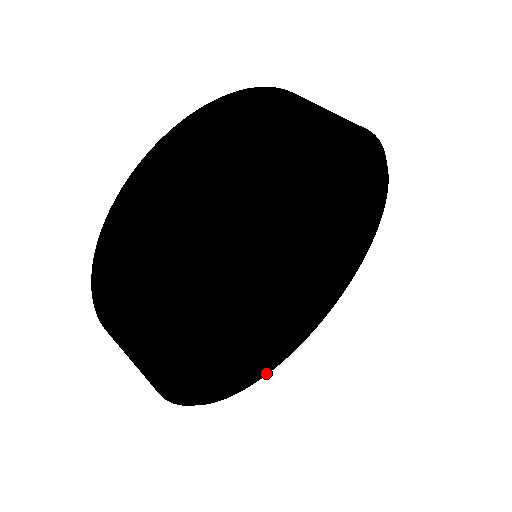
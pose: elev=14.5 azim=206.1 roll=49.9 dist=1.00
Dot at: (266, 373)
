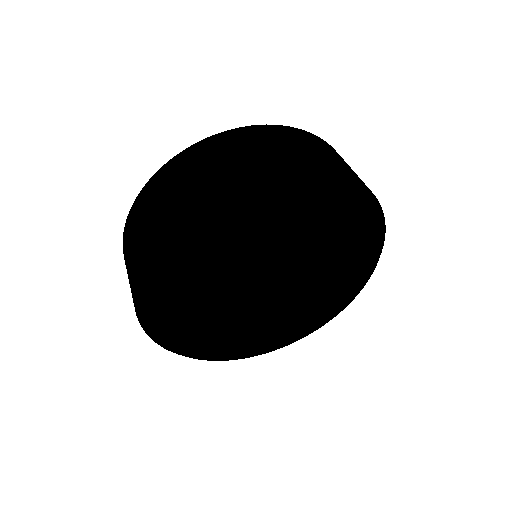
Dot at: (311, 331)
